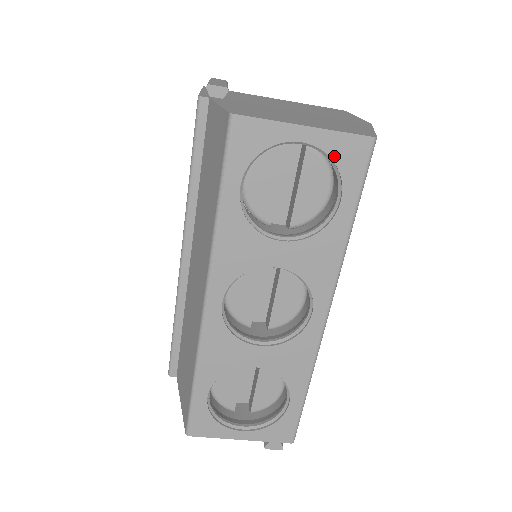
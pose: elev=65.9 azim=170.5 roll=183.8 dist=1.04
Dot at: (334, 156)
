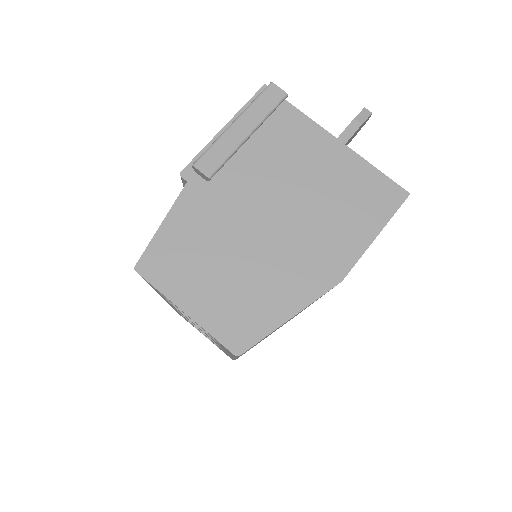
Dot at: (210, 335)
